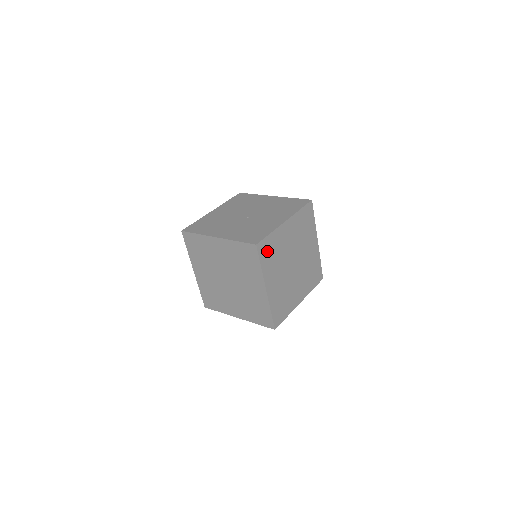
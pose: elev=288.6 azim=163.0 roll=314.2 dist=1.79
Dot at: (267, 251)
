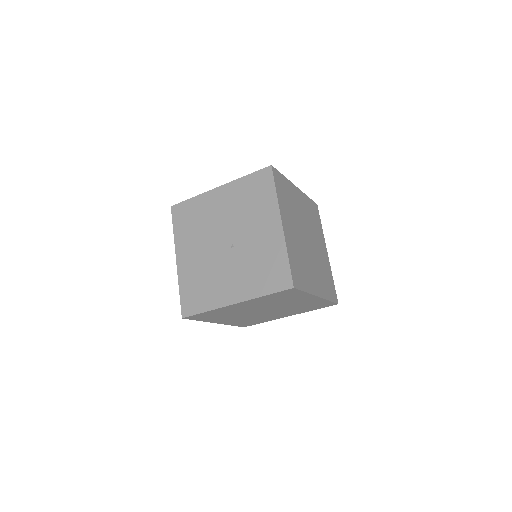
Dot at: (298, 274)
